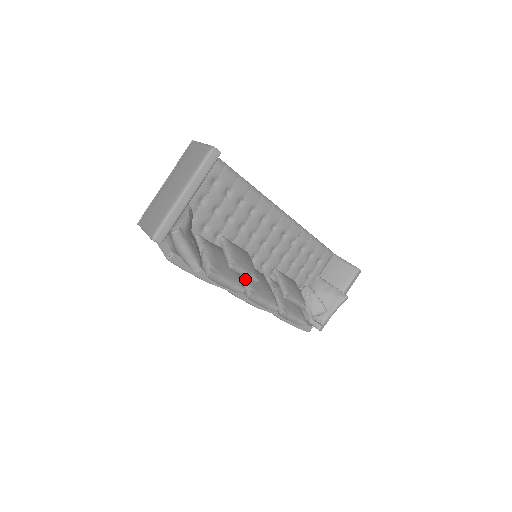
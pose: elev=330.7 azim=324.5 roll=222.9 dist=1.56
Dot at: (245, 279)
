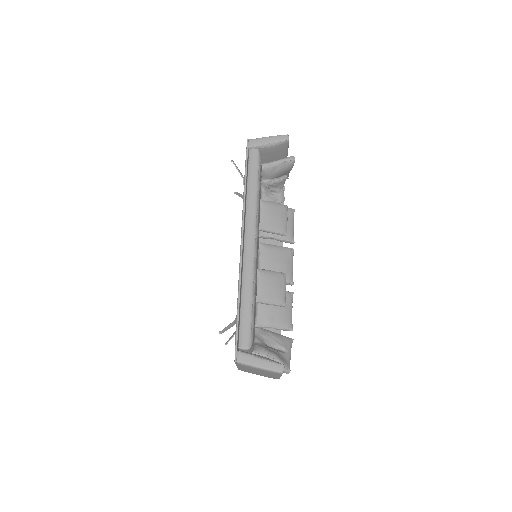
Dot at: occluded
